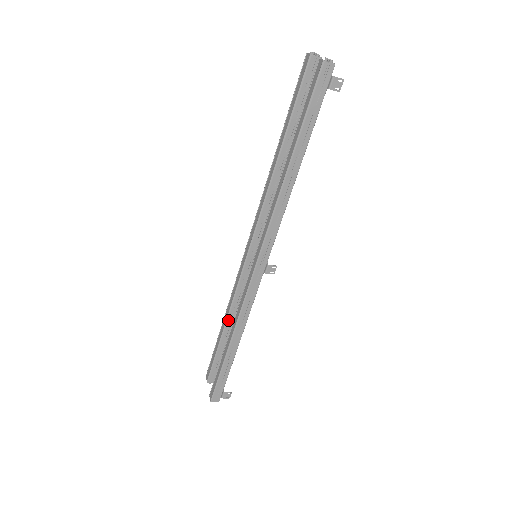
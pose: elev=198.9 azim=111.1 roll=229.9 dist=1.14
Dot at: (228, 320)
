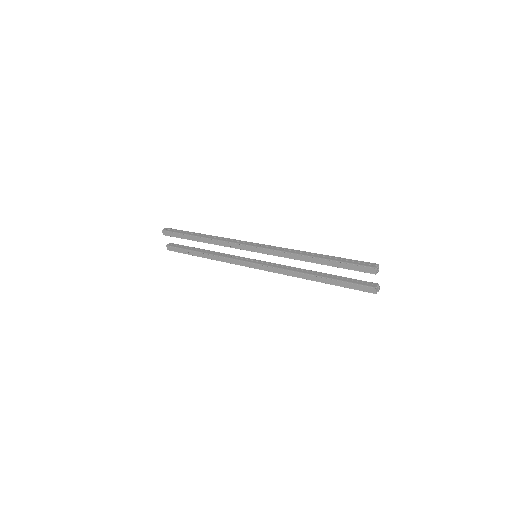
Dot at: occluded
